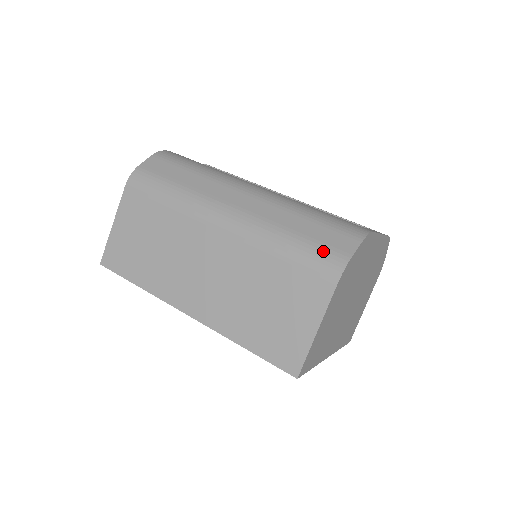
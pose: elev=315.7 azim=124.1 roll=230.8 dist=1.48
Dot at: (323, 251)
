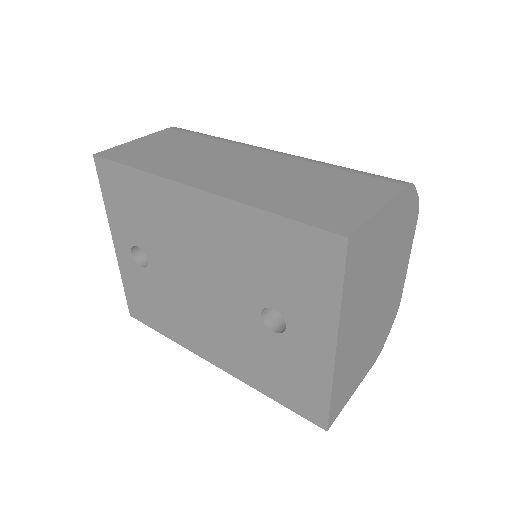
Dot at: occluded
